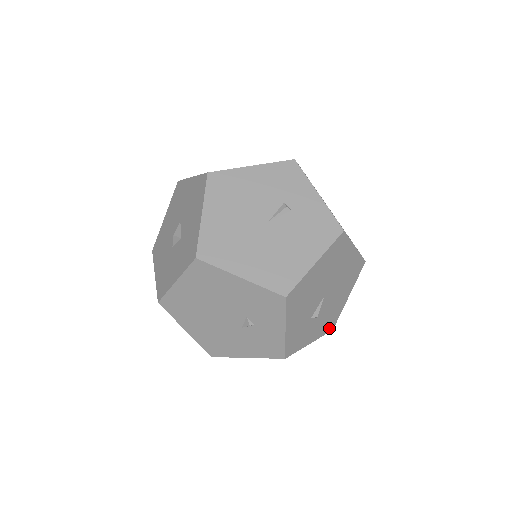
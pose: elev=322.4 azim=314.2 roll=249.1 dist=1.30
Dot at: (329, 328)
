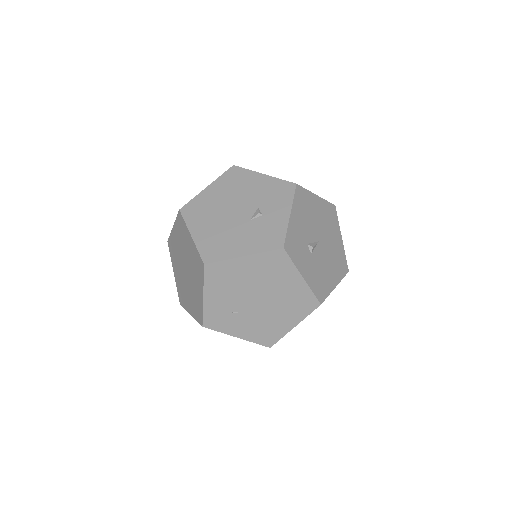
Dot at: (318, 294)
